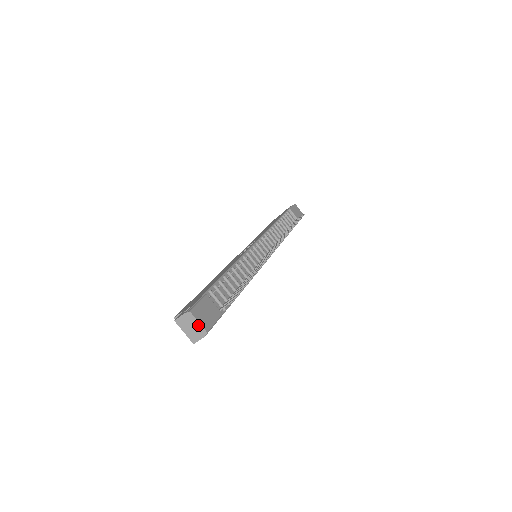
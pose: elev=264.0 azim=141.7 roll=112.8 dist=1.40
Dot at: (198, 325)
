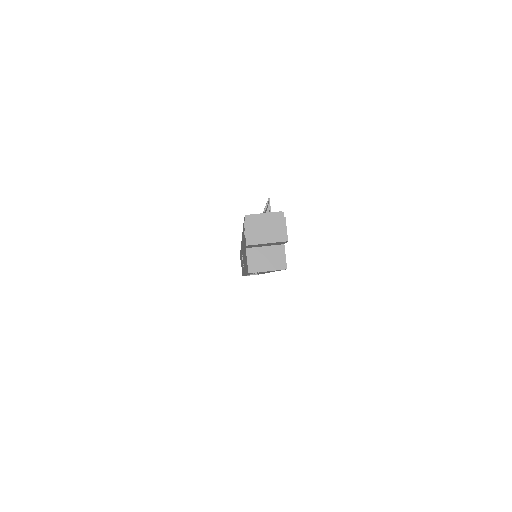
Dot at: (267, 217)
